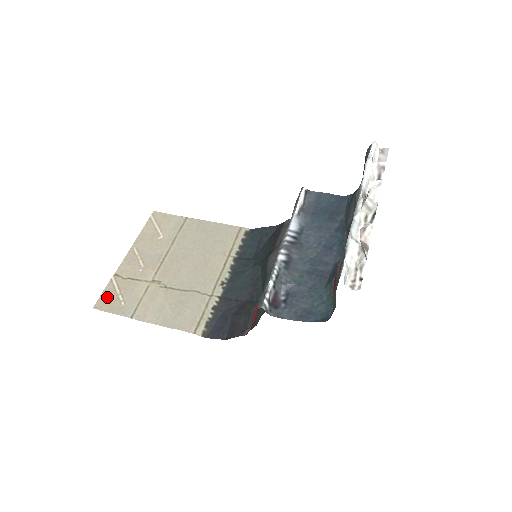
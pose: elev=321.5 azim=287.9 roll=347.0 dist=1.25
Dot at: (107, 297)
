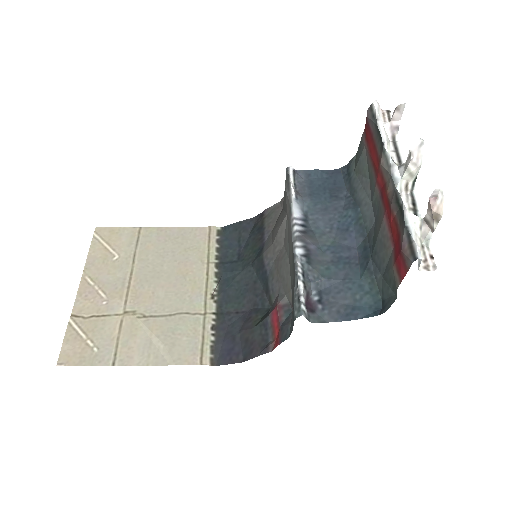
Dot at: (71, 347)
